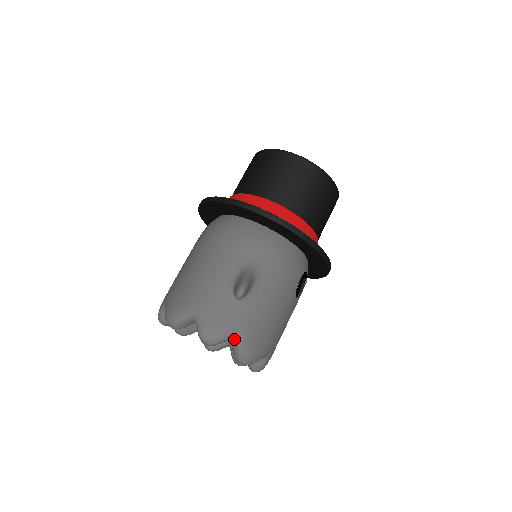
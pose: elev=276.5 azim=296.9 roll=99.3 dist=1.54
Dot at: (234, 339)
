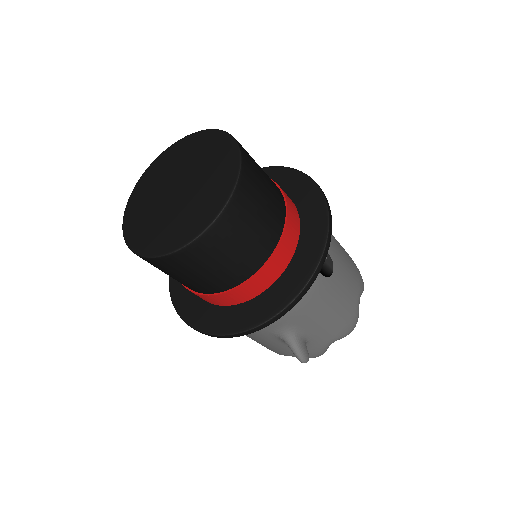
Dot at: occluded
